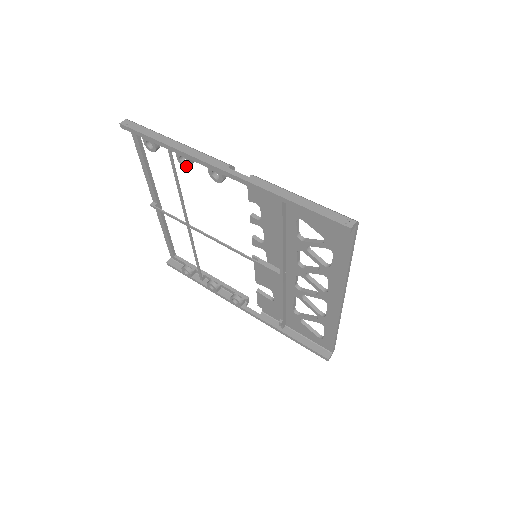
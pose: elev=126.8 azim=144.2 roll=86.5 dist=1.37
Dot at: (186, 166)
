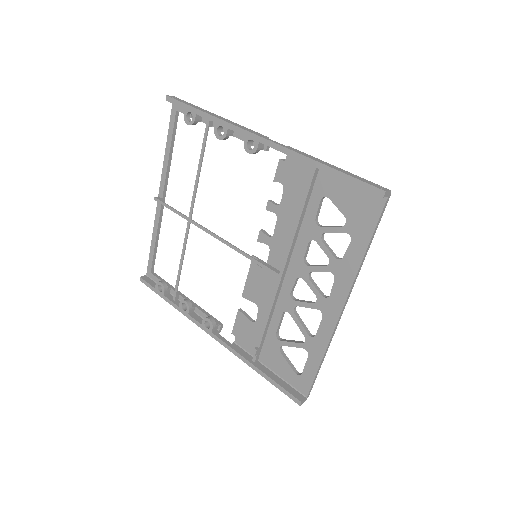
Dot at: (221, 137)
